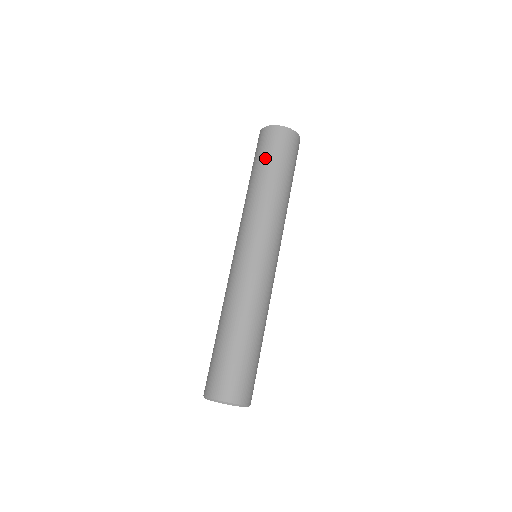
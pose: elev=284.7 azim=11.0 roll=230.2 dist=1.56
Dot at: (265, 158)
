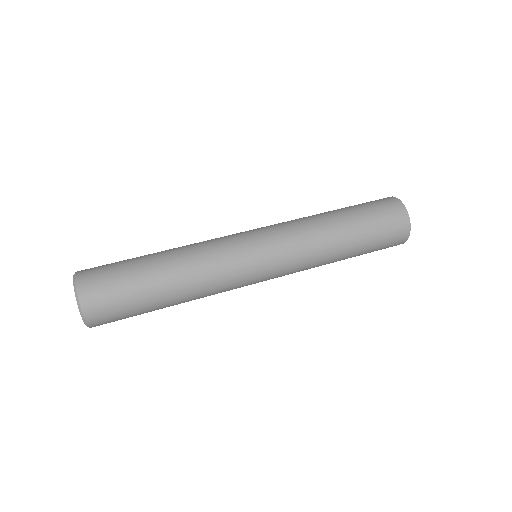
Dot at: occluded
